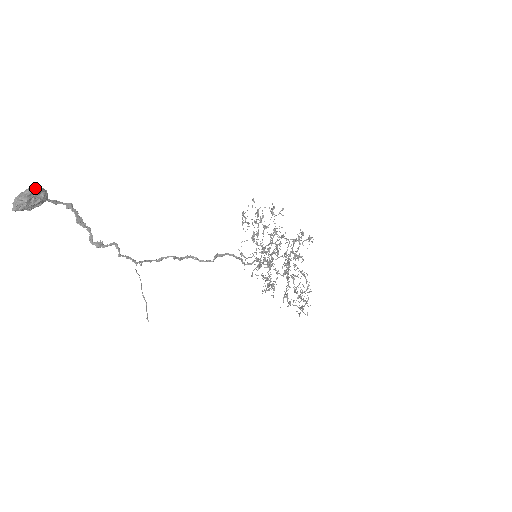
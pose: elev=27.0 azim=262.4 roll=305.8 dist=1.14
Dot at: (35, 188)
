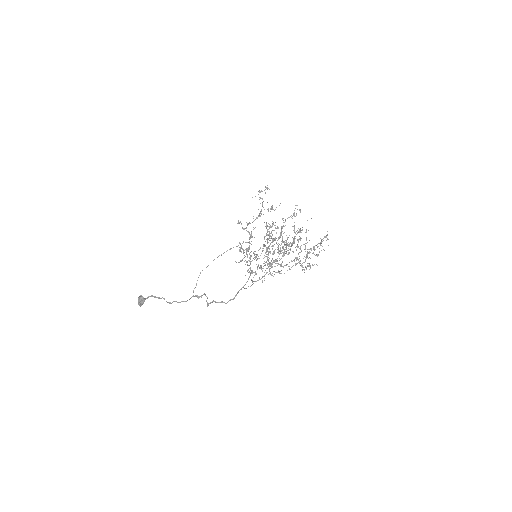
Dot at: (138, 301)
